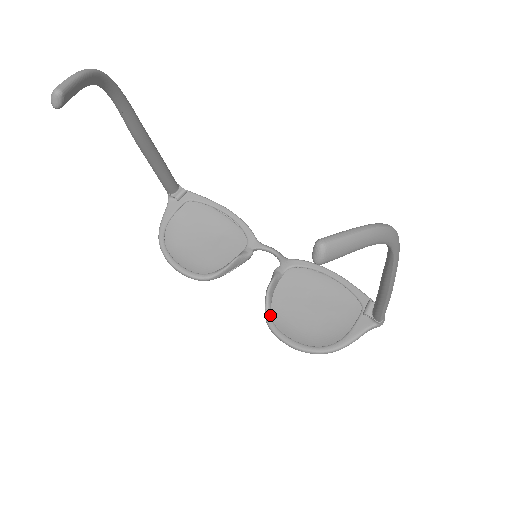
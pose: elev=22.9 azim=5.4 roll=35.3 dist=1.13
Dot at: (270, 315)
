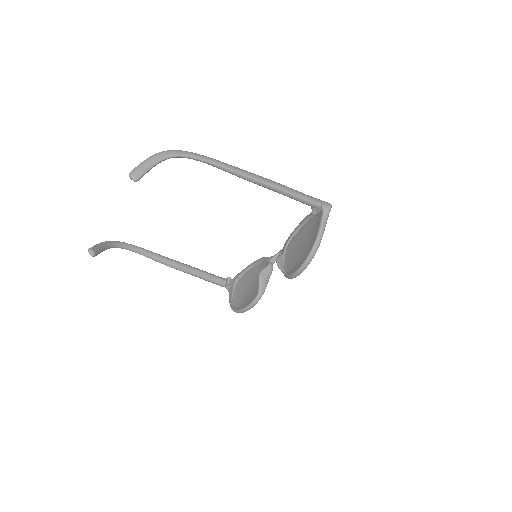
Dot at: (286, 273)
